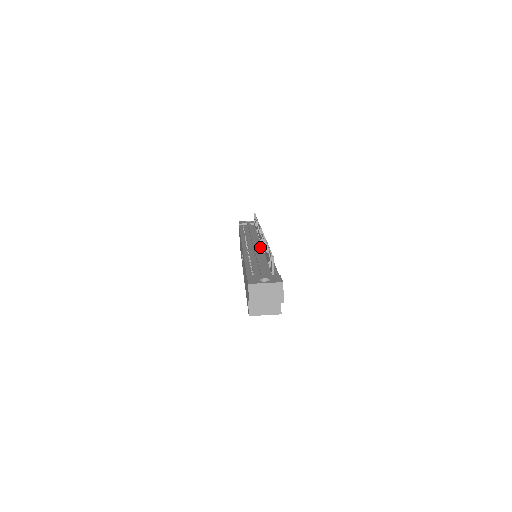
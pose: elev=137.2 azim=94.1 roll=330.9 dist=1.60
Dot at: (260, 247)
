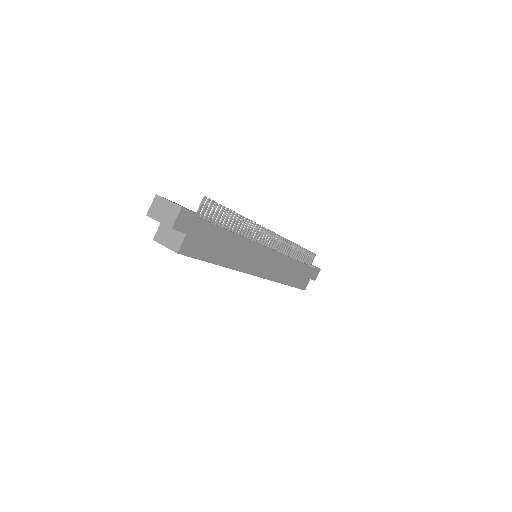
Dot at: (257, 242)
